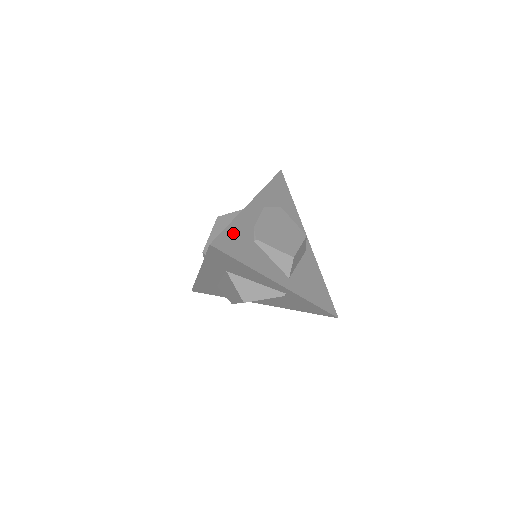
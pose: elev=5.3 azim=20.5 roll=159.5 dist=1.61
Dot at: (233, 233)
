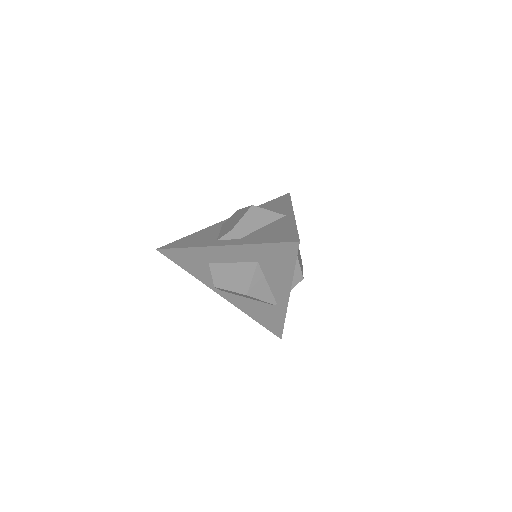
Dot at: occluded
